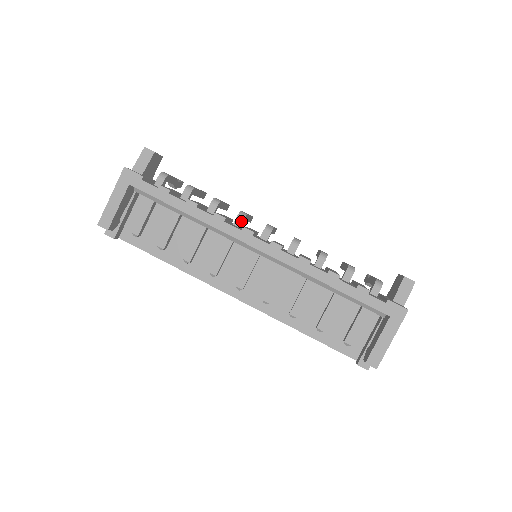
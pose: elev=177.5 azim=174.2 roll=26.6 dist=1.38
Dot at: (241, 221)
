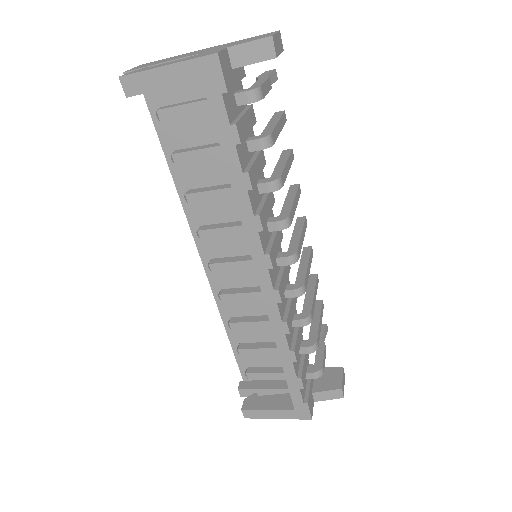
Dot at: (277, 229)
